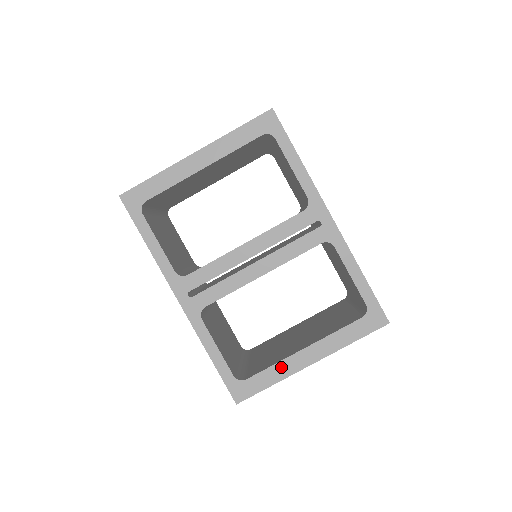
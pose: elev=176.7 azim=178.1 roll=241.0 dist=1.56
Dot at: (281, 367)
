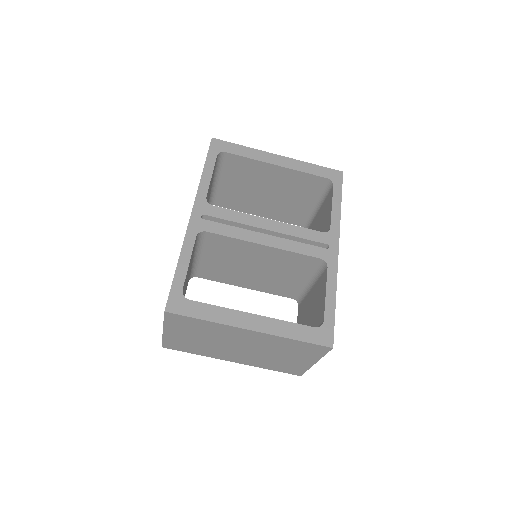
Dot at: (225, 313)
